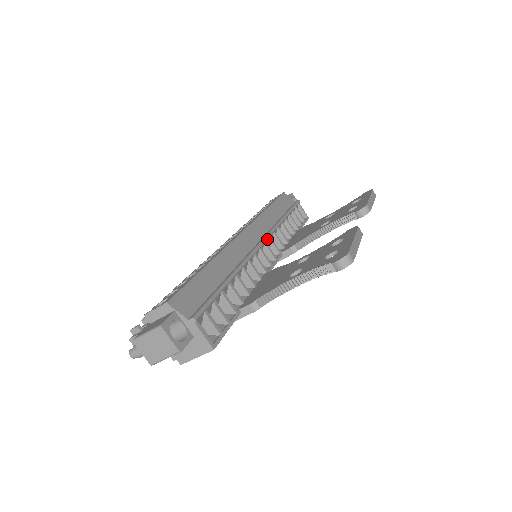
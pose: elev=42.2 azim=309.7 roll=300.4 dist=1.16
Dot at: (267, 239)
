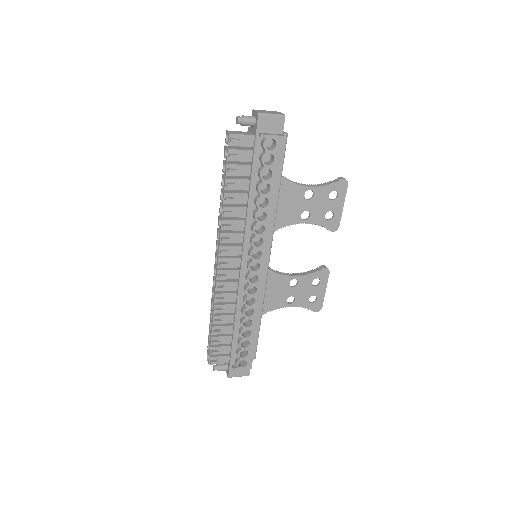
Dot at: (270, 248)
